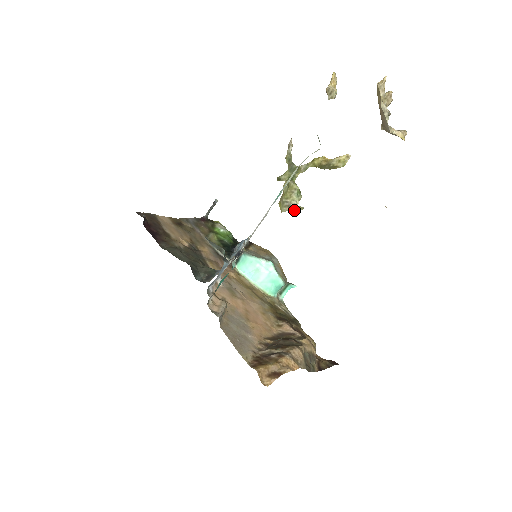
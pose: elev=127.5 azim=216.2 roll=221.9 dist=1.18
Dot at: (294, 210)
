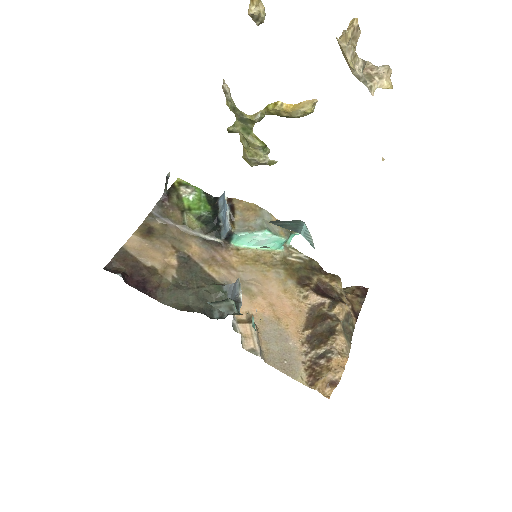
Dot at: (266, 164)
